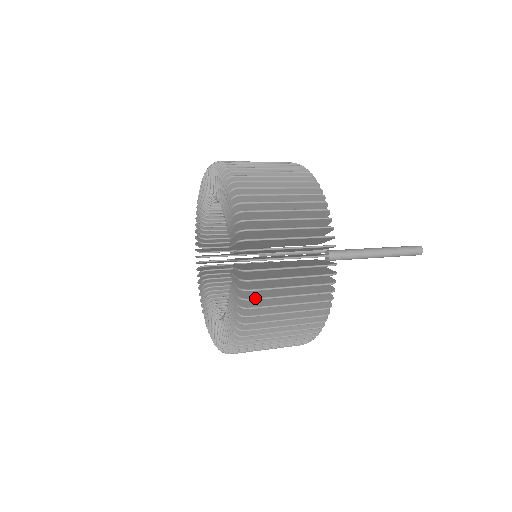
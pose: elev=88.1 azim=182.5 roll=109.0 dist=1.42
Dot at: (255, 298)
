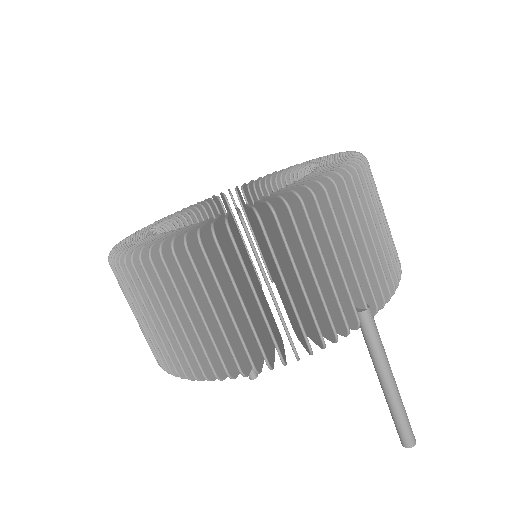
Dot at: occluded
